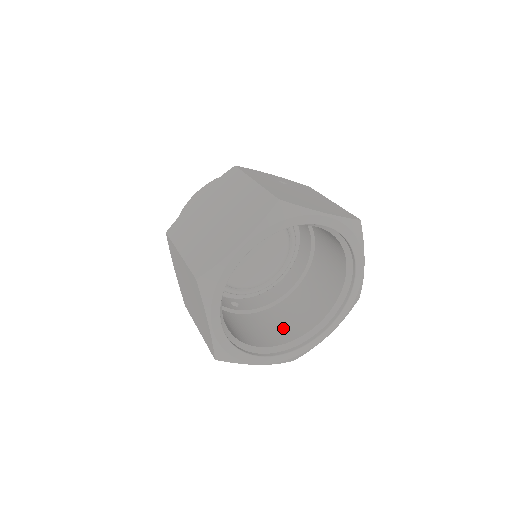
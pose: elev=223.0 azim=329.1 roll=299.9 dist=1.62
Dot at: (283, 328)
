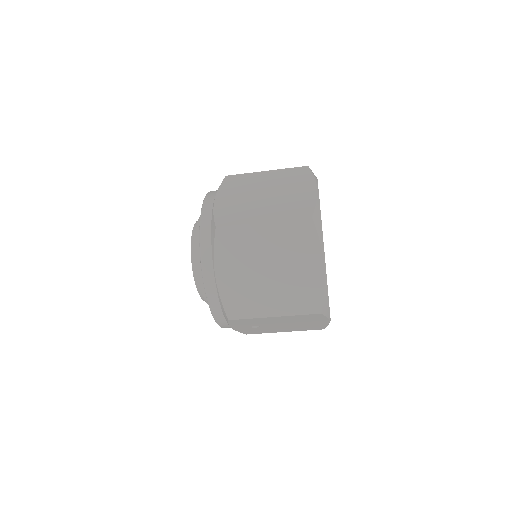
Dot at: occluded
